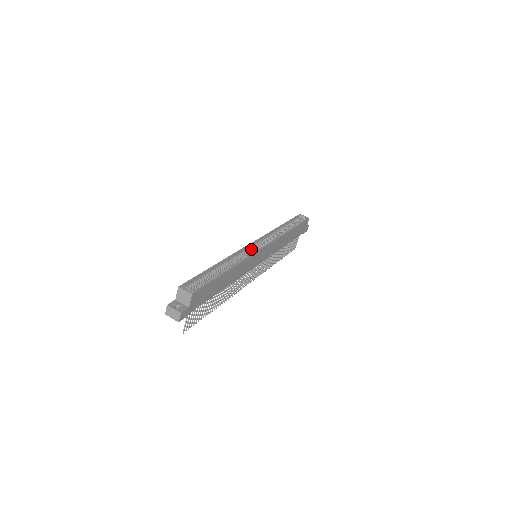
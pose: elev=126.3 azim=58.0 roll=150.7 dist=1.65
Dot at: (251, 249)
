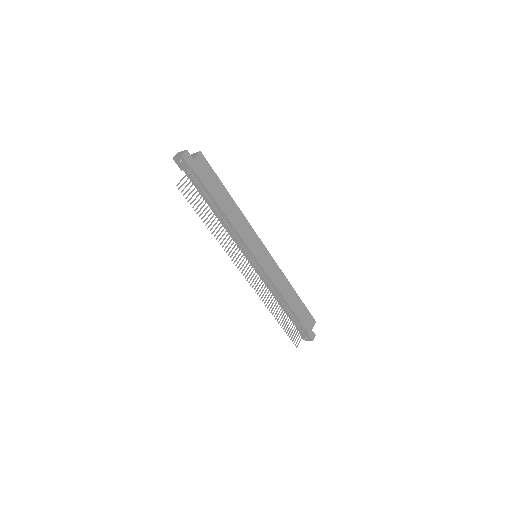
Dot at: occluded
